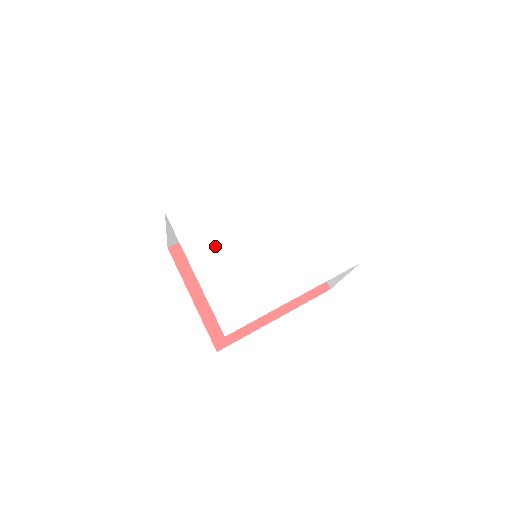
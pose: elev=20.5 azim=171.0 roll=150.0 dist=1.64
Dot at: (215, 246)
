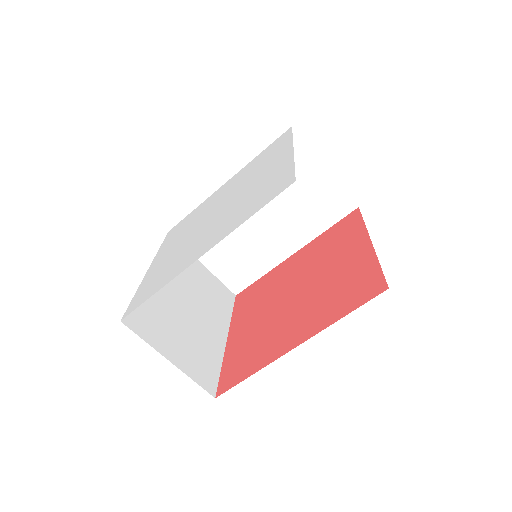
Dot at: (177, 240)
